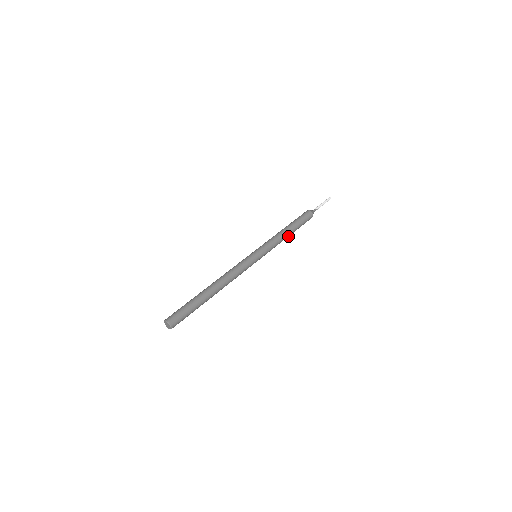
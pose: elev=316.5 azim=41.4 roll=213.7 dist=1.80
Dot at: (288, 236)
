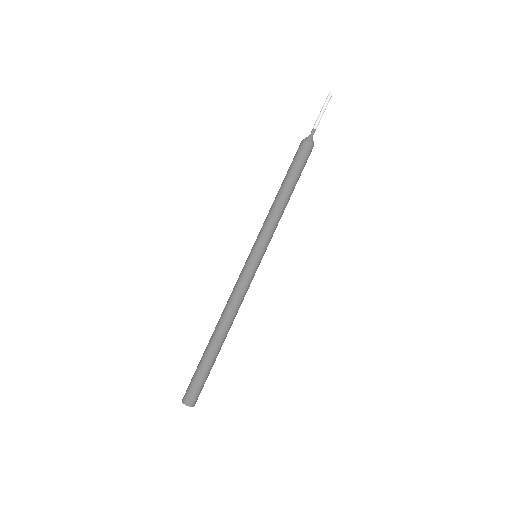
Dot at: (289, 199)
